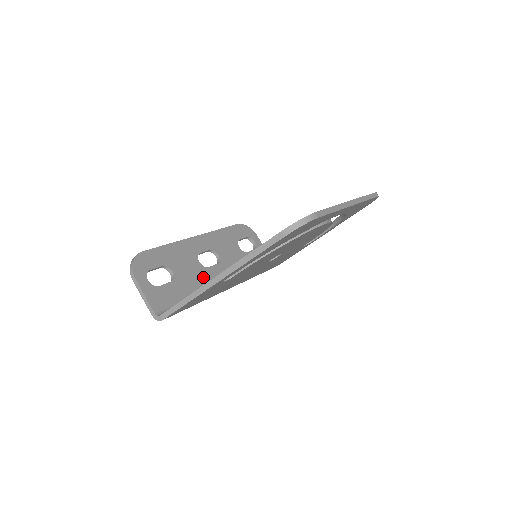
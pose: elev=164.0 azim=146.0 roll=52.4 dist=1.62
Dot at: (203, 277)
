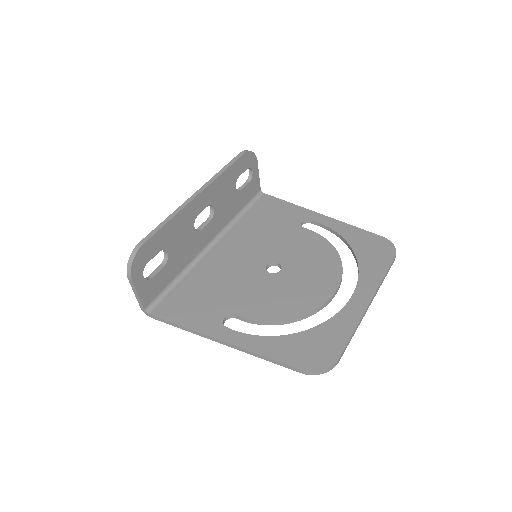
Dot at: (194, 245)
